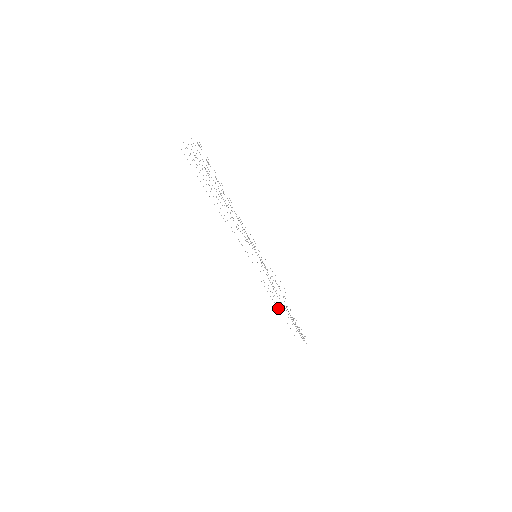
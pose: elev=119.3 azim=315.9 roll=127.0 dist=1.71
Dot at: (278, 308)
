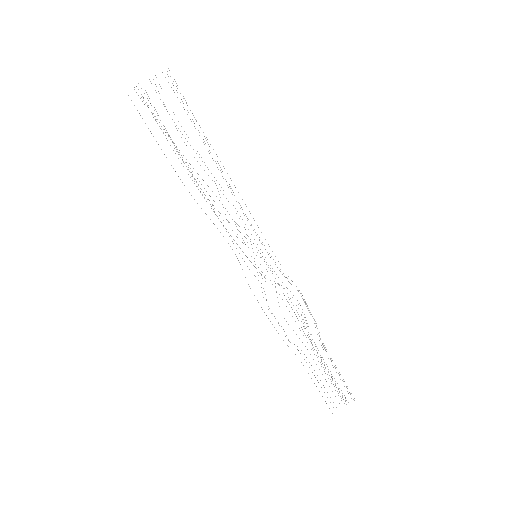
Dot at: occluded
